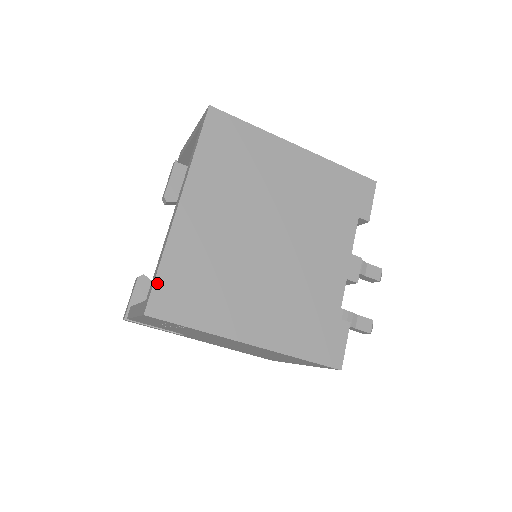
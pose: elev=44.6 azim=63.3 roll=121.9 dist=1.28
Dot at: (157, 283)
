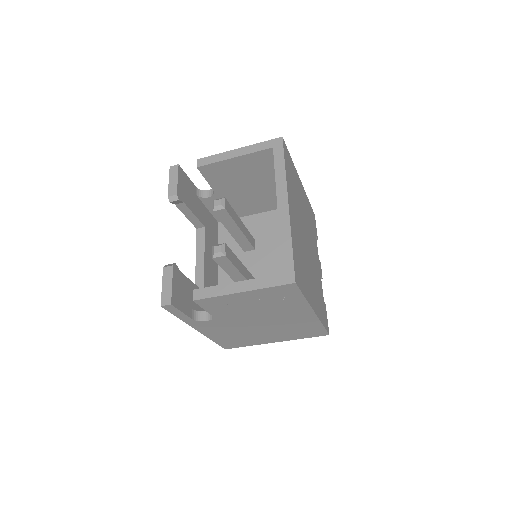
Dot at: (294, 260)
